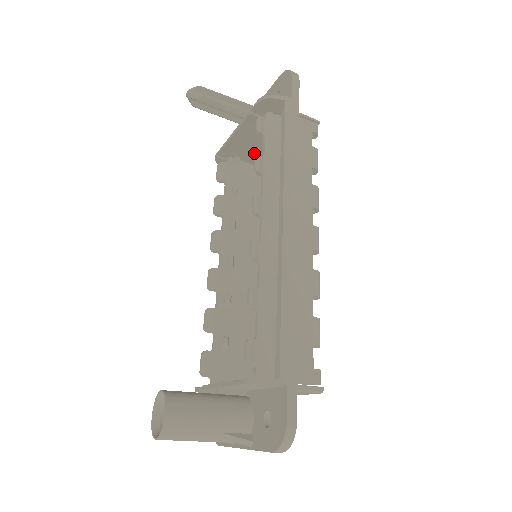
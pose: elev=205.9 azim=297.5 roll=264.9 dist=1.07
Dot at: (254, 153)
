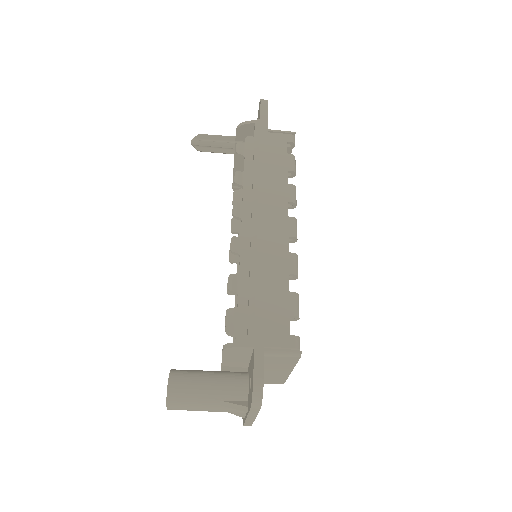
Dot at: occluded
